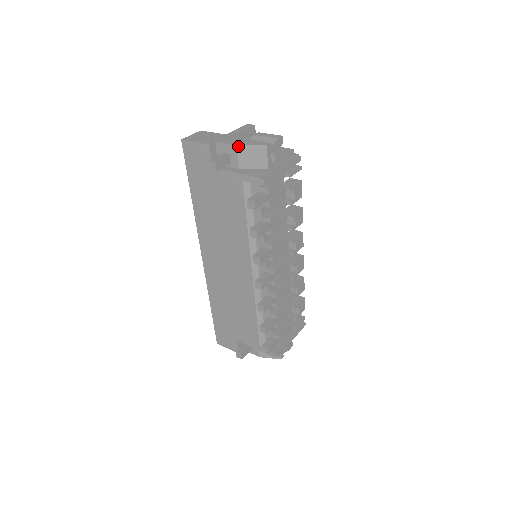
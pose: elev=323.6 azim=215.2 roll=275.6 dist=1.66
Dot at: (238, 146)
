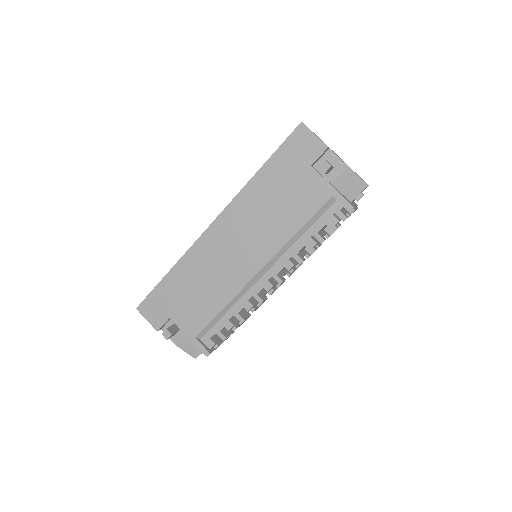
Dot at: (349, 168)
